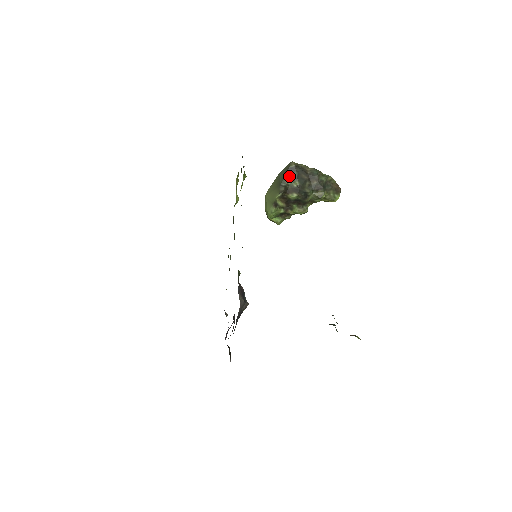
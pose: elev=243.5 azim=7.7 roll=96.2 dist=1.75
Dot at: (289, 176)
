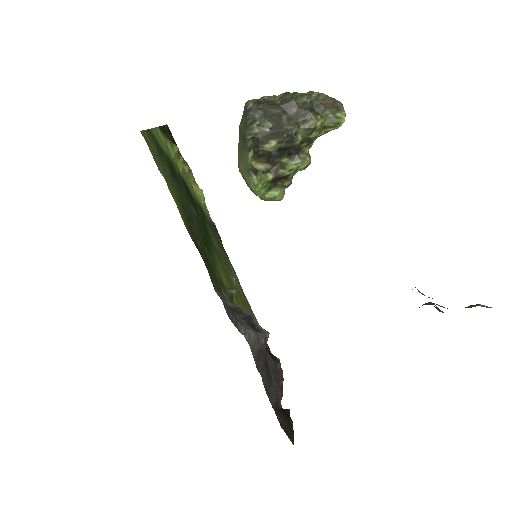
Dot at: (252, 122)
